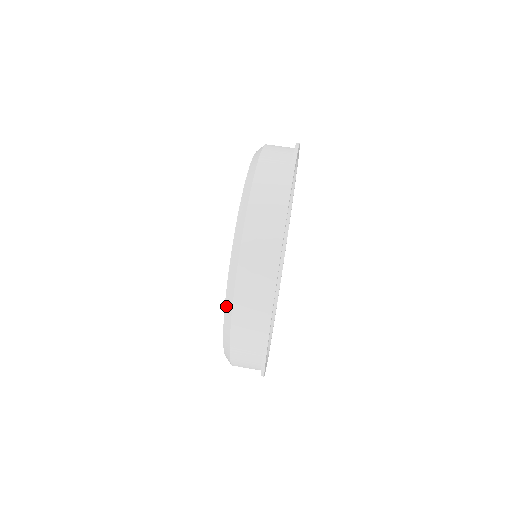
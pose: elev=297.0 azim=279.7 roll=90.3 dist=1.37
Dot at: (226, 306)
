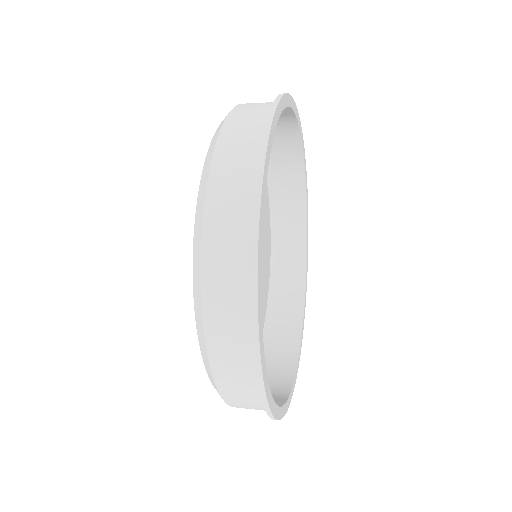
Dot at: (196, 315)
